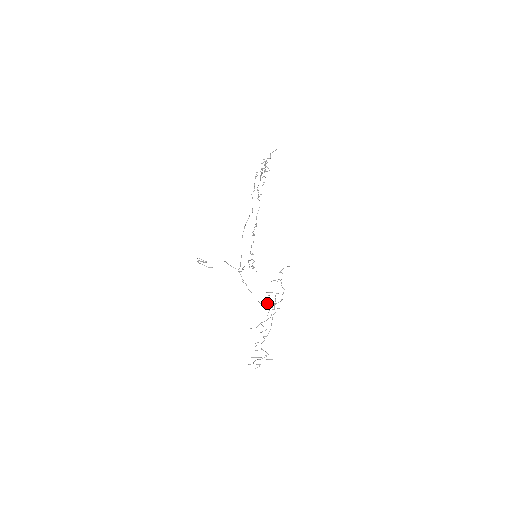
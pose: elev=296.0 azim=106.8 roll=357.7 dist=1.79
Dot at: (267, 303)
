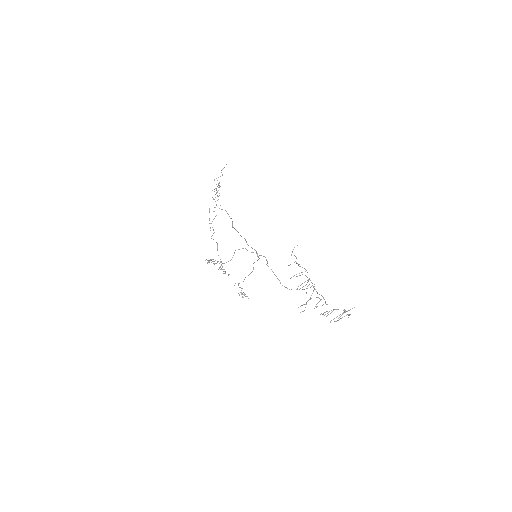
Dot at: occluded
